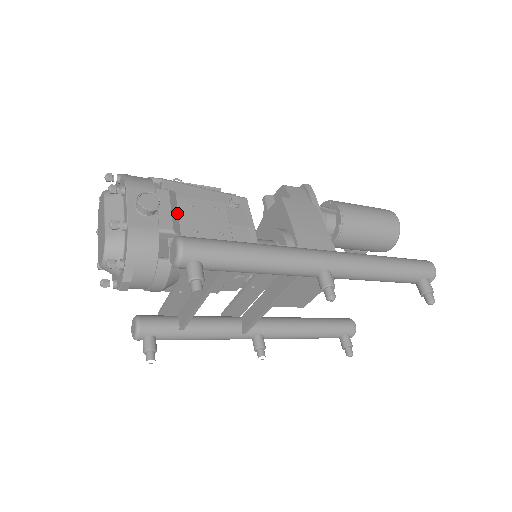
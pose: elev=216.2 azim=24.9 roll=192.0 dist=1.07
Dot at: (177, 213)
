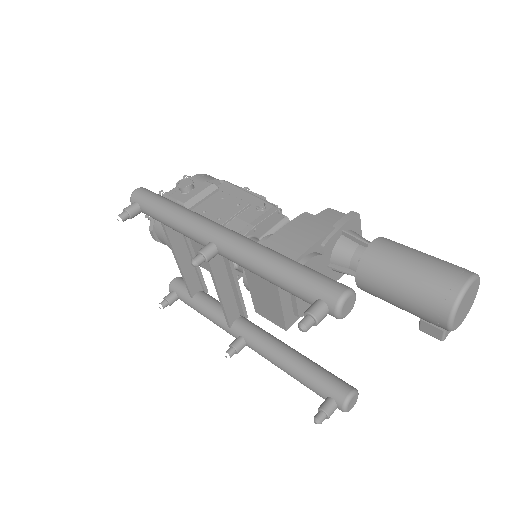
Dot at: (203, 198)
